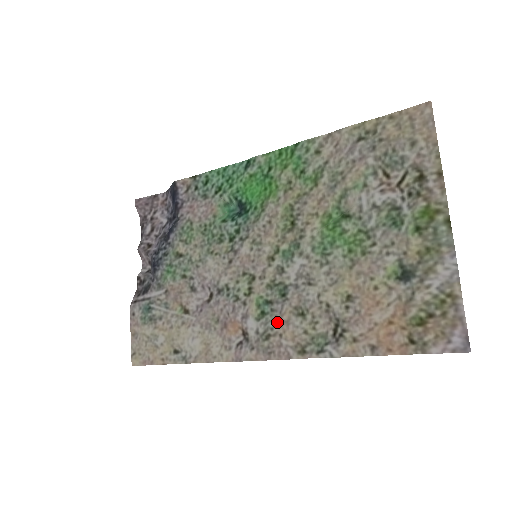
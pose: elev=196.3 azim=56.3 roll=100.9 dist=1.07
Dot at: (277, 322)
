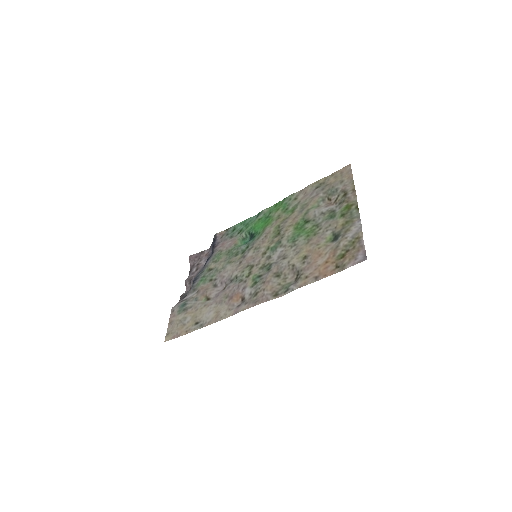
Dot at: (263, 283)
